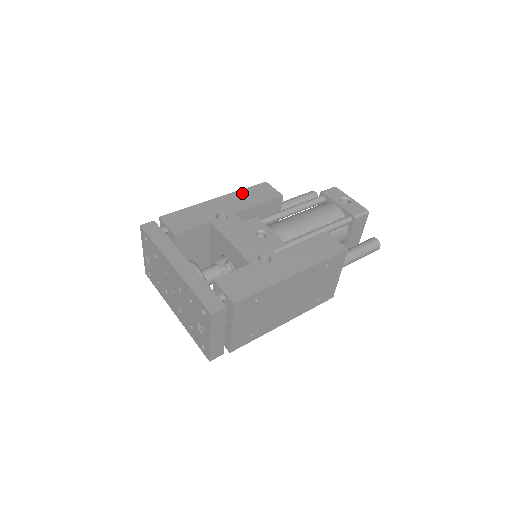
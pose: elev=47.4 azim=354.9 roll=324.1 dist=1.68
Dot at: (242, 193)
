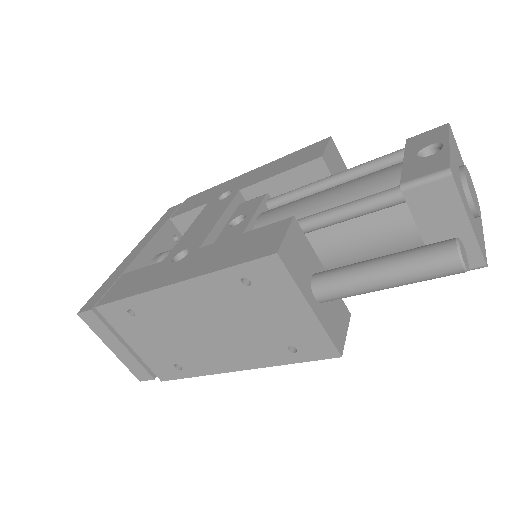
Dot at: (282, 160)
